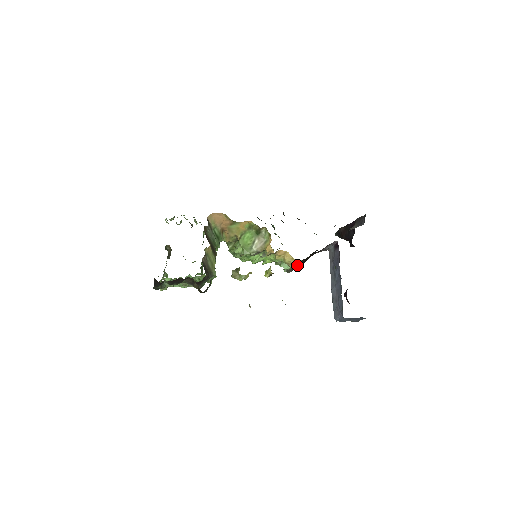
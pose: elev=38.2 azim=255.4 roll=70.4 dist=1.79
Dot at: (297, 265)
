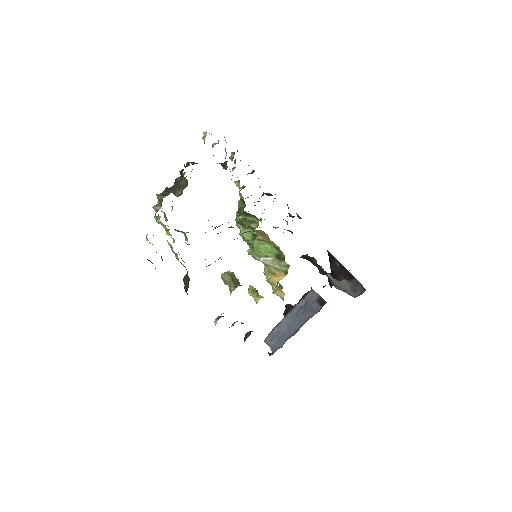
Dot at: (279, 287)
